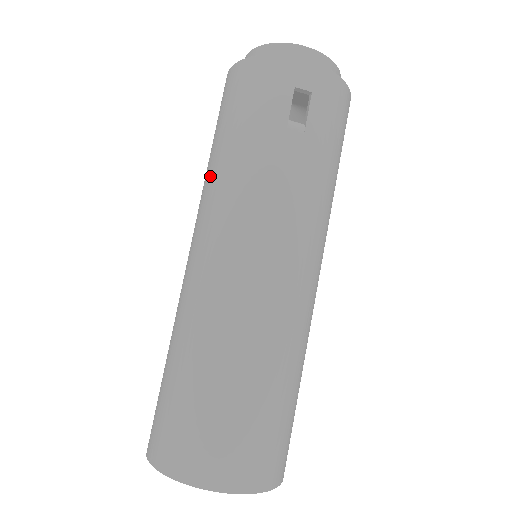
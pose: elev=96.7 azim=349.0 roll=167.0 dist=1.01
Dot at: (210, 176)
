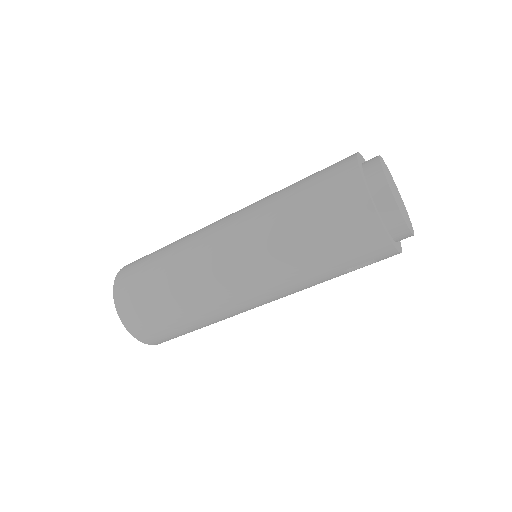
Dot at: (280, 243)
